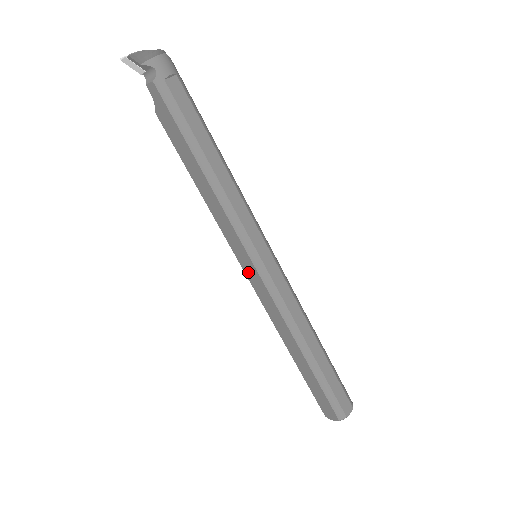
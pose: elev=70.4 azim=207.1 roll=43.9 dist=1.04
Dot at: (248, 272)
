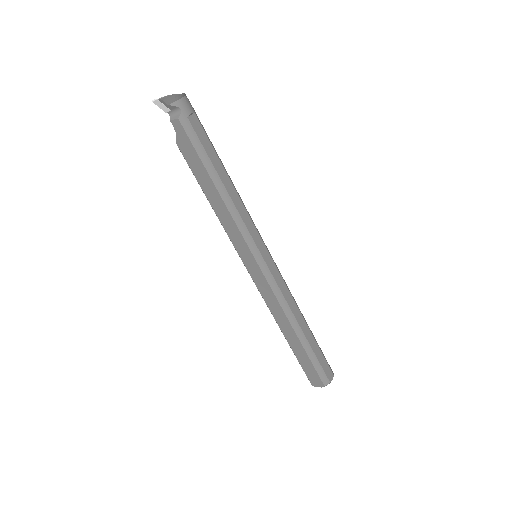
Dot at: (251, 269)
